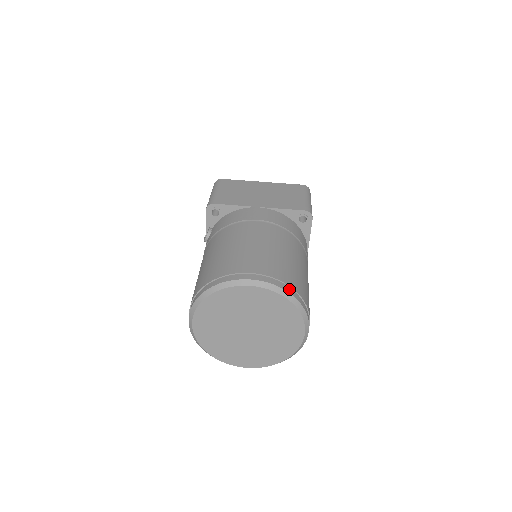
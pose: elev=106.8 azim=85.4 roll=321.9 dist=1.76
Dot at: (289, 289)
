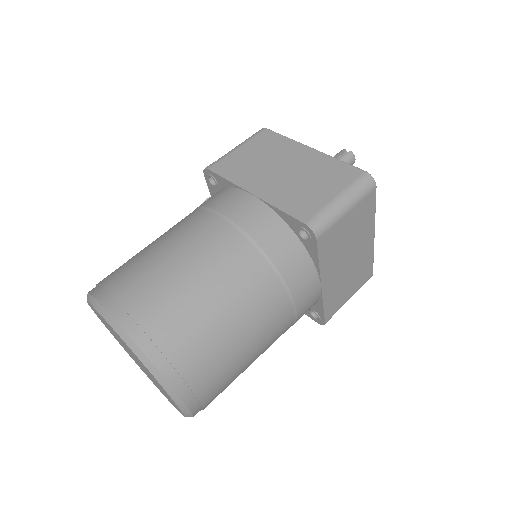
Dot at: (150, 346)
